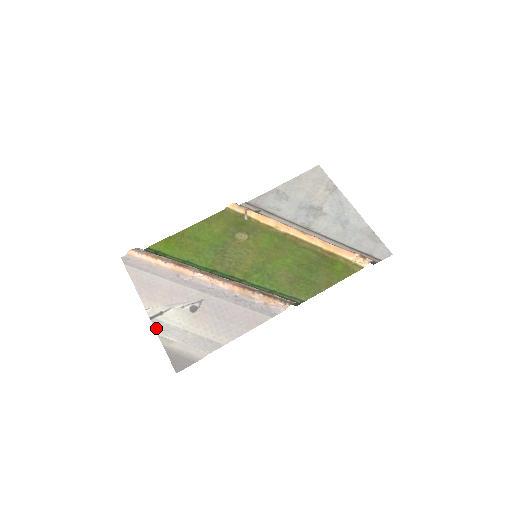
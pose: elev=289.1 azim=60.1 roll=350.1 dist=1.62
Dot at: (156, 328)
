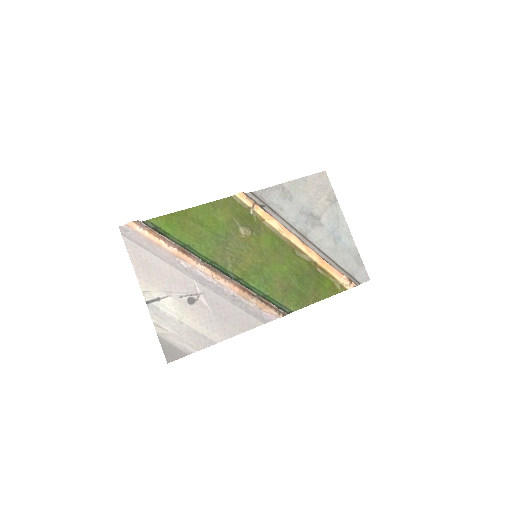
Dot at: (152, 314)
